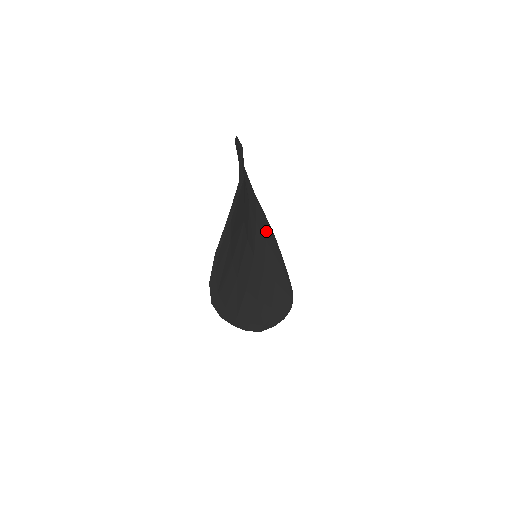
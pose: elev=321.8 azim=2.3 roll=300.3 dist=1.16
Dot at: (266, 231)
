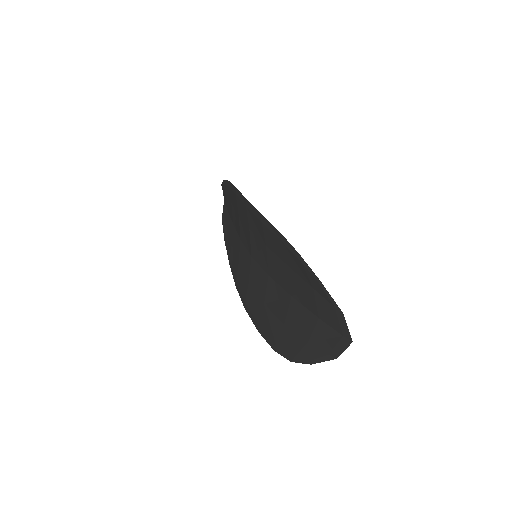
Dot at: occluded
